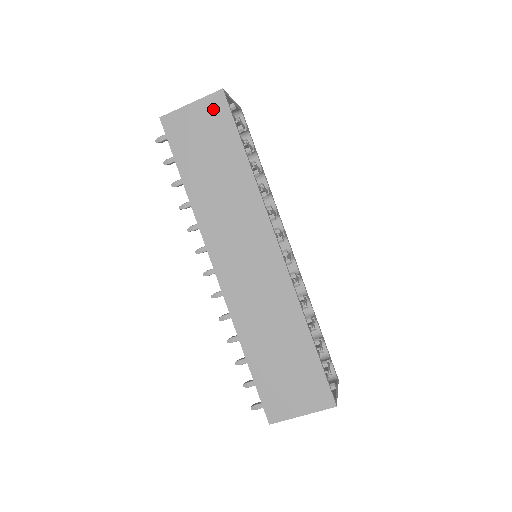
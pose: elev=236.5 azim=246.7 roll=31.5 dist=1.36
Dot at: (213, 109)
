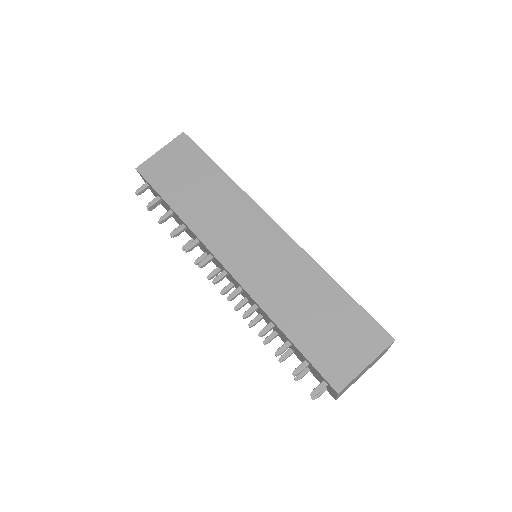
Dot at: (180, 147)
